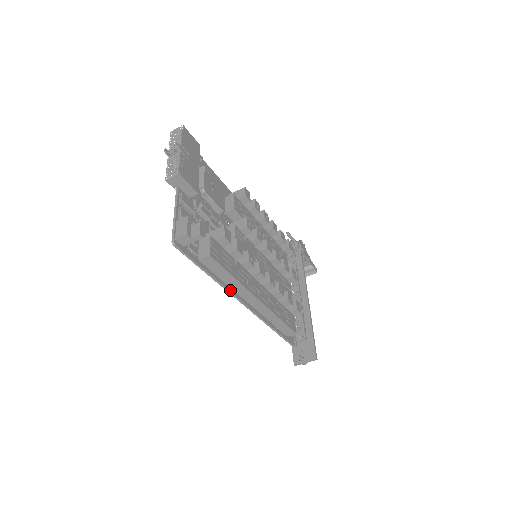
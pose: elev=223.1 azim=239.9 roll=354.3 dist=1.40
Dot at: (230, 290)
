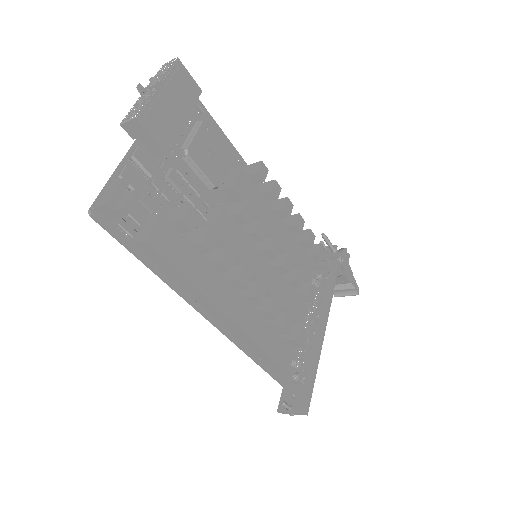
Dot at: (185, 295)
